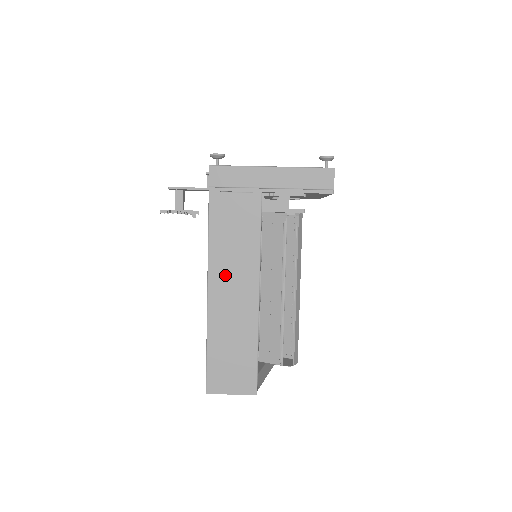
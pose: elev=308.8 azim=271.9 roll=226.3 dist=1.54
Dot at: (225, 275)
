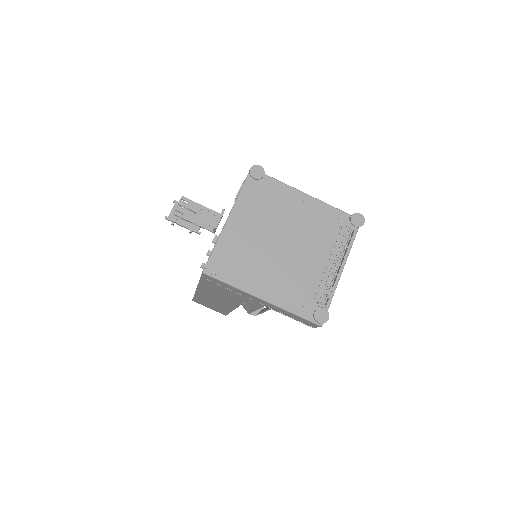
Dot at: (210, 295)
